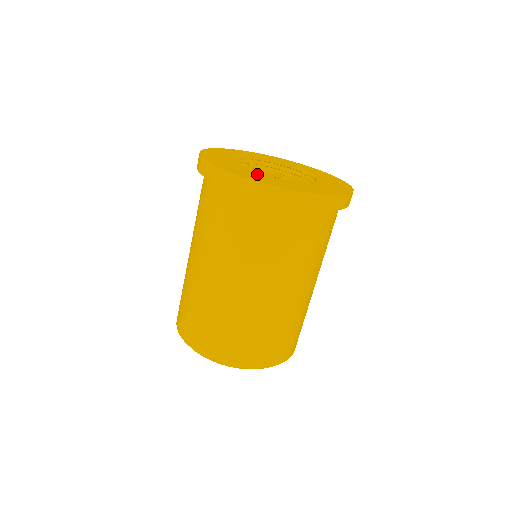
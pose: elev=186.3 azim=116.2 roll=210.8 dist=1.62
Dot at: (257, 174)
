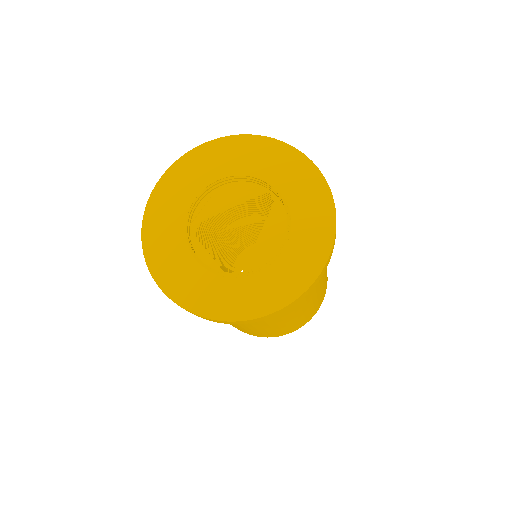
Dot at: (187, 267)
